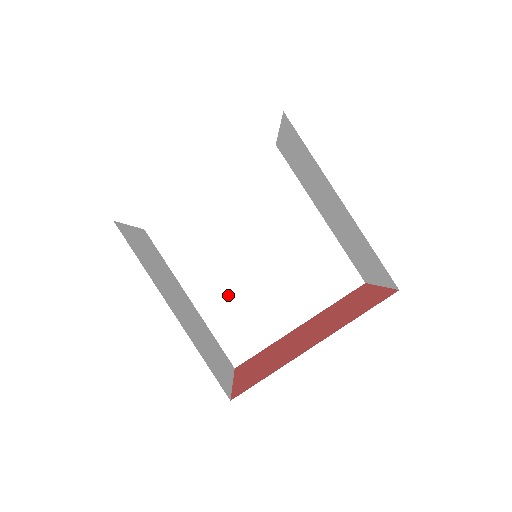
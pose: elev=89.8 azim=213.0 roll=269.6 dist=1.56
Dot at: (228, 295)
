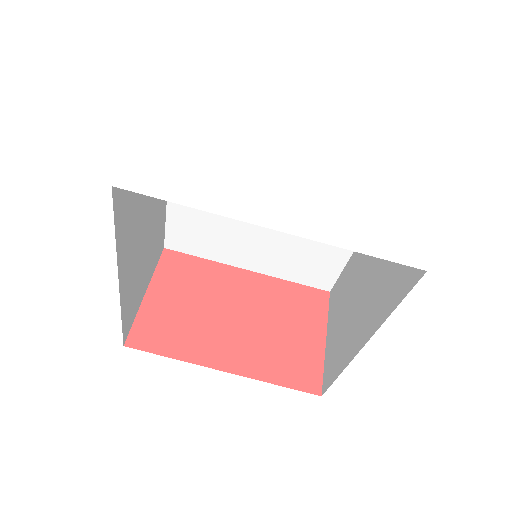
Dot at: occluded
